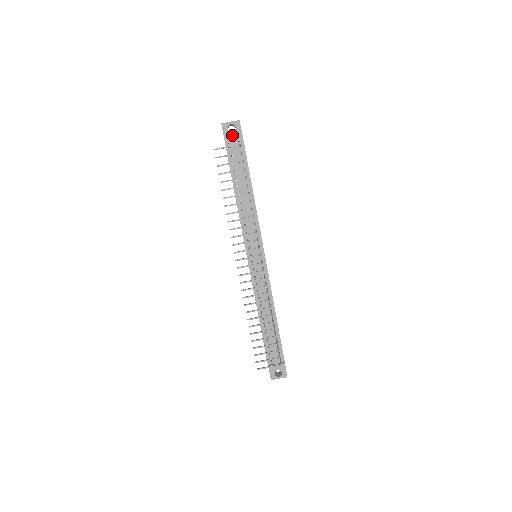
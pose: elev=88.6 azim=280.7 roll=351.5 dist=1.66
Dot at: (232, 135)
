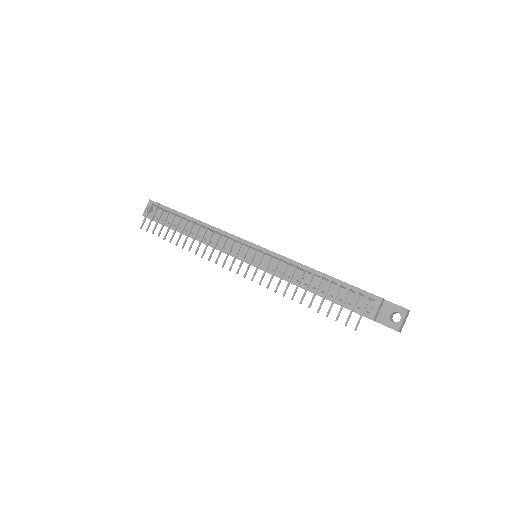
Dot at: occluded
